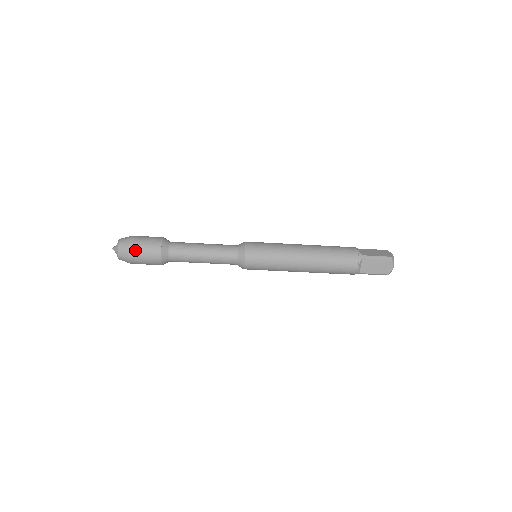
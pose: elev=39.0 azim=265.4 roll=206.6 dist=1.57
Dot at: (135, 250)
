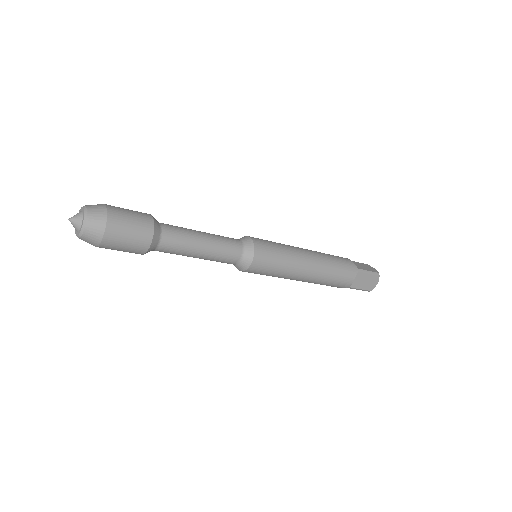
Dot at: (116, 228)
